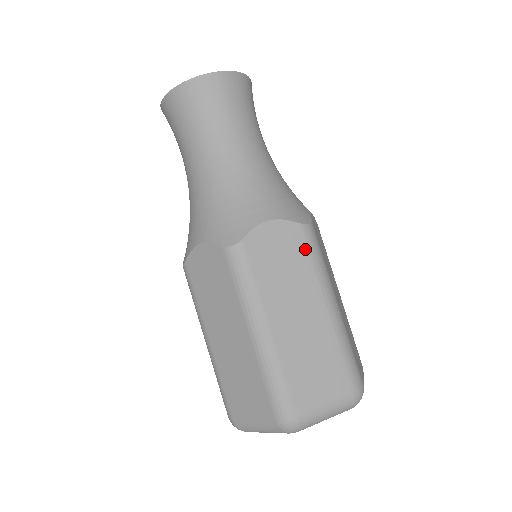
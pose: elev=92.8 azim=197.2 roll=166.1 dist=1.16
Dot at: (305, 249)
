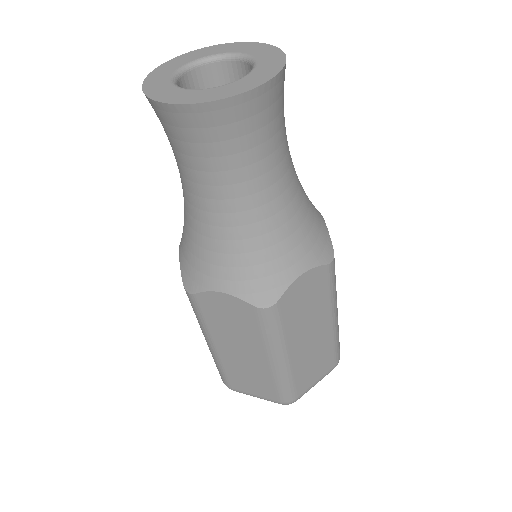
Dot at: (256, 324)
